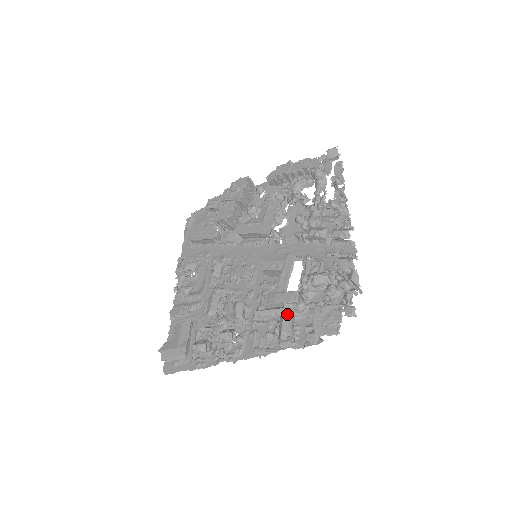
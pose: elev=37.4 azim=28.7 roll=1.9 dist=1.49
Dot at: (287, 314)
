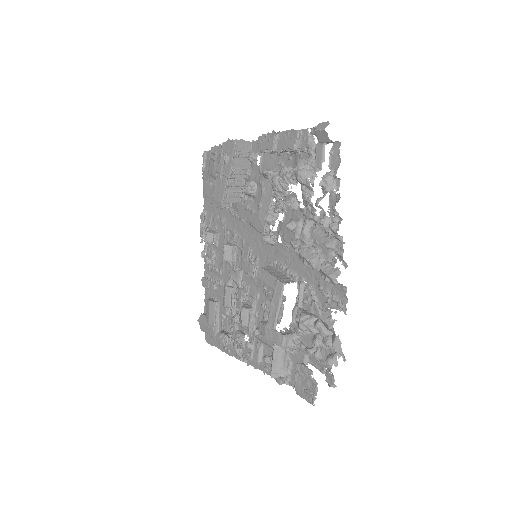
Dot at: (277, 353)
